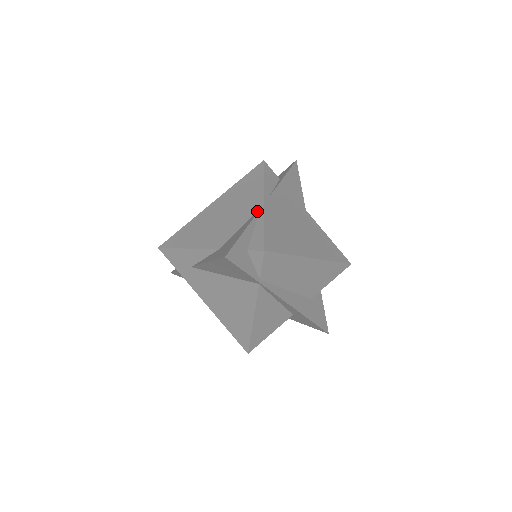
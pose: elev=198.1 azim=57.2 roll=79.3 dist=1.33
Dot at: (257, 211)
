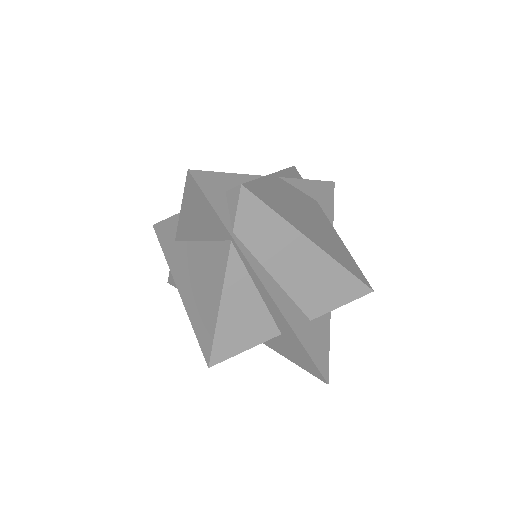
Dot at: (259, 177)
